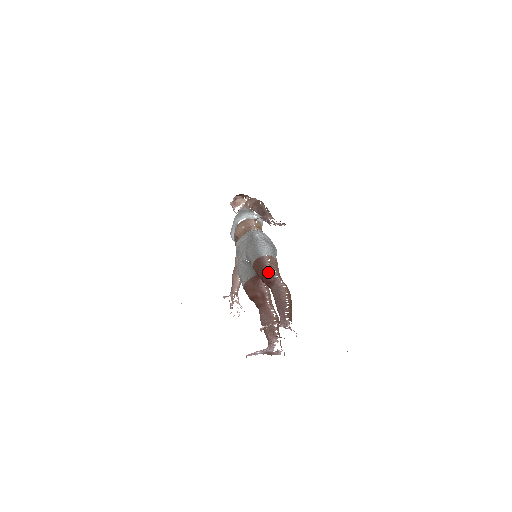
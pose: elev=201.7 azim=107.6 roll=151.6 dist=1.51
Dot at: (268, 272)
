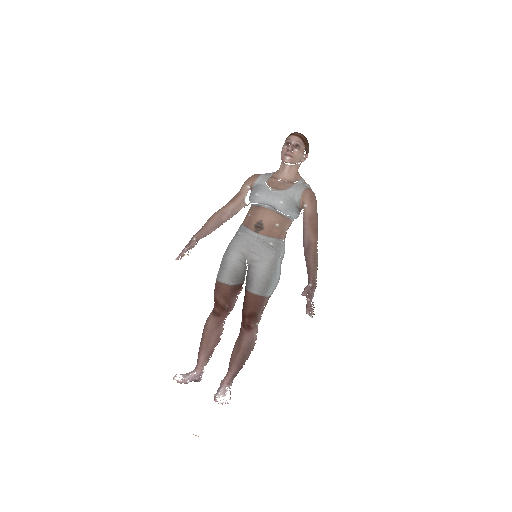
Dot at: (257, 317)
